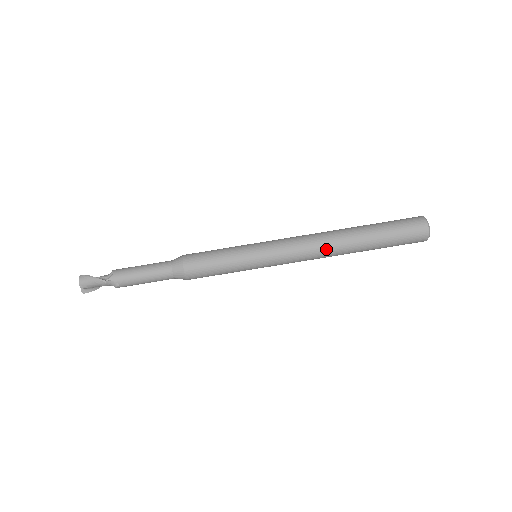
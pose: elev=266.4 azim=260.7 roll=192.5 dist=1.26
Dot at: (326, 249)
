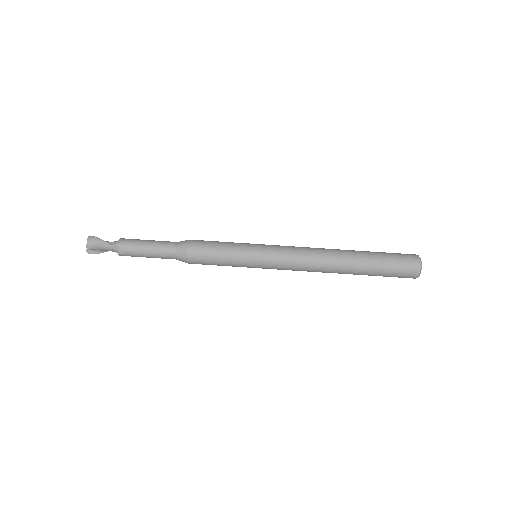
Dot at: (322, 263)
